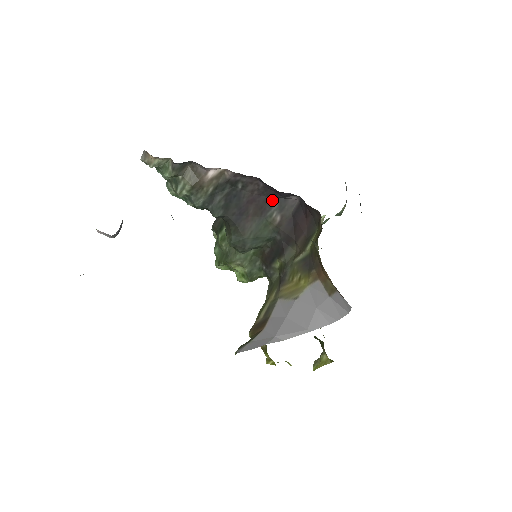
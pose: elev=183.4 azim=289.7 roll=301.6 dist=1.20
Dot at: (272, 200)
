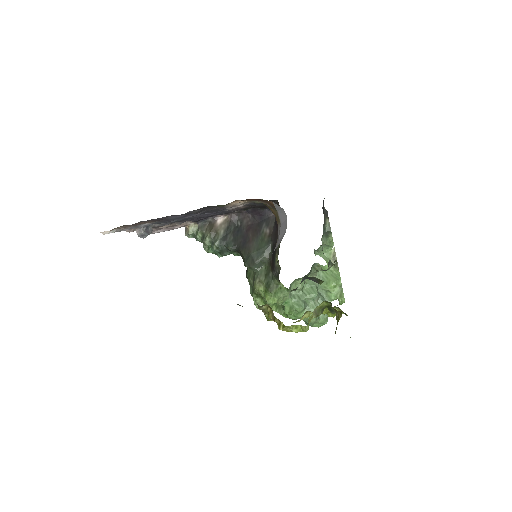
Dot at: (261, 223)
